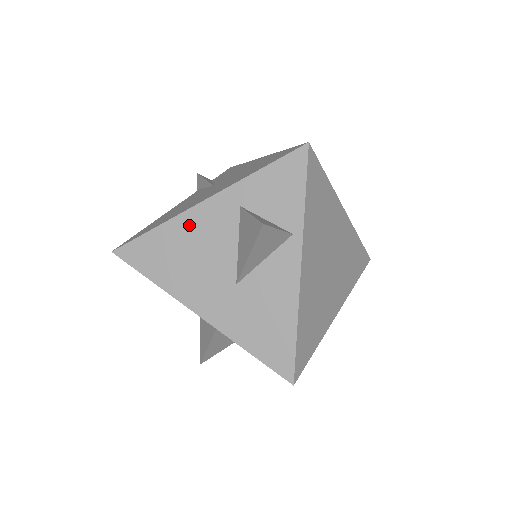
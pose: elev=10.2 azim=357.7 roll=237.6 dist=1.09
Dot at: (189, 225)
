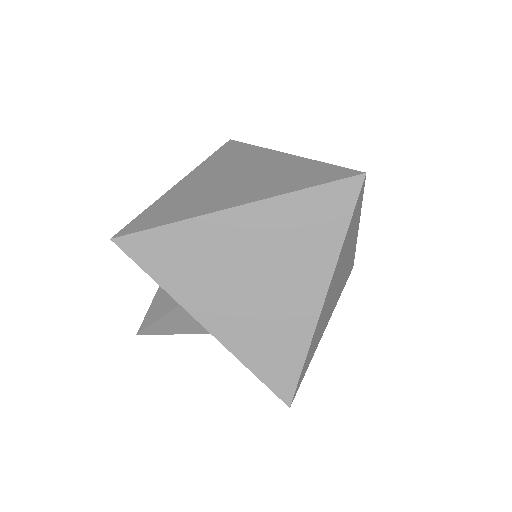
Dot at: occluded
